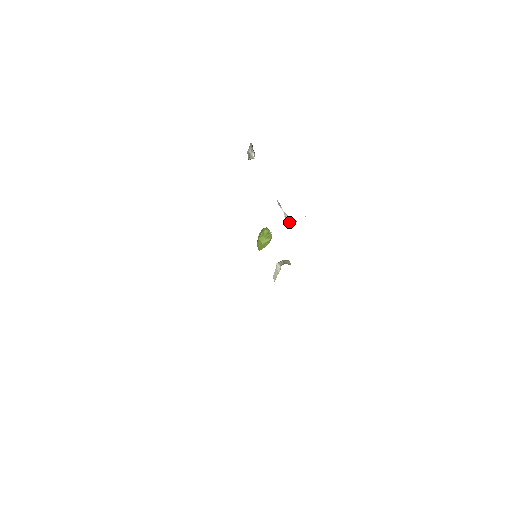
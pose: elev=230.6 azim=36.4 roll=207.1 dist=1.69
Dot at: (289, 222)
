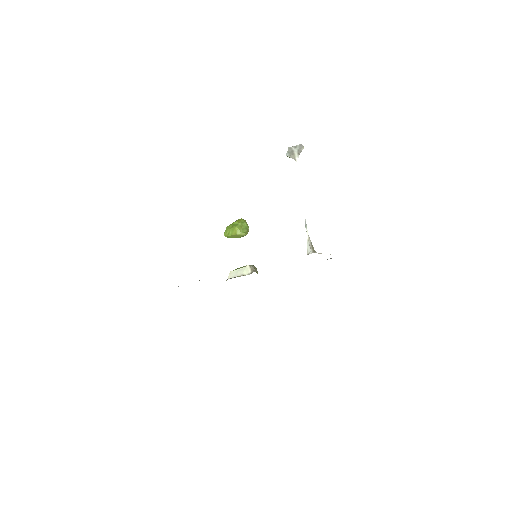
Dot at: (311, 249)
